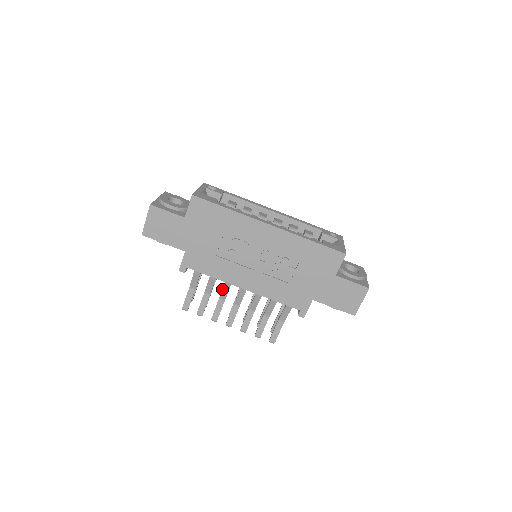
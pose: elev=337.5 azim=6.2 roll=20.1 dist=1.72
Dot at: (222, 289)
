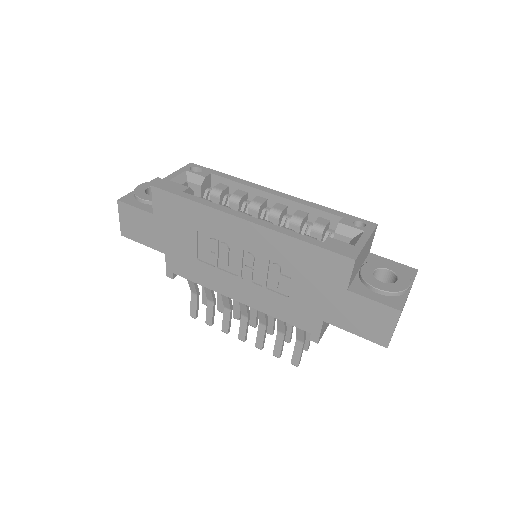
Dot at: occluded
